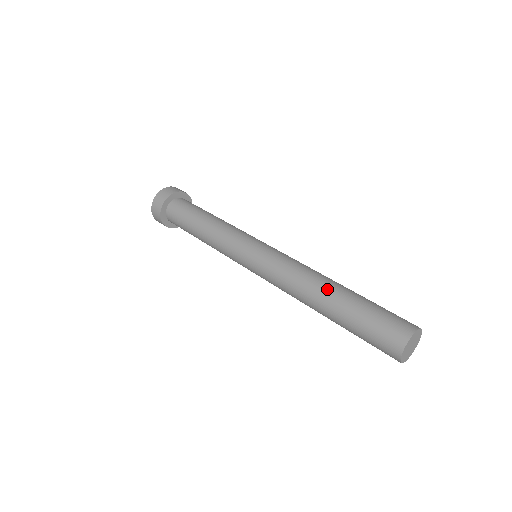
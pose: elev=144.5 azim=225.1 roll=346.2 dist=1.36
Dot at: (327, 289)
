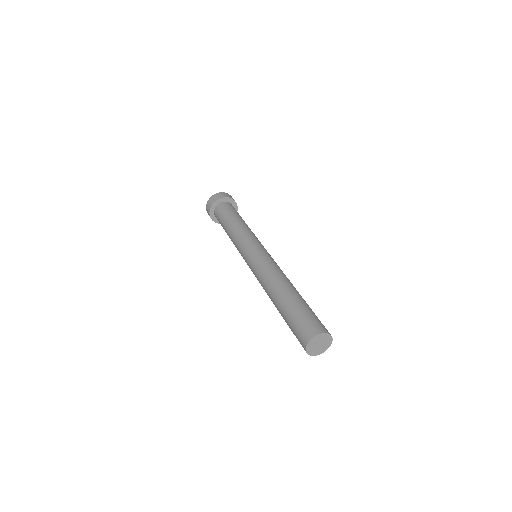
Dot at: (281, 290)
